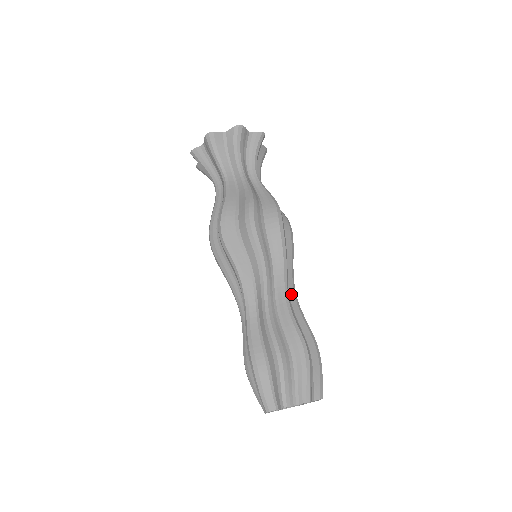
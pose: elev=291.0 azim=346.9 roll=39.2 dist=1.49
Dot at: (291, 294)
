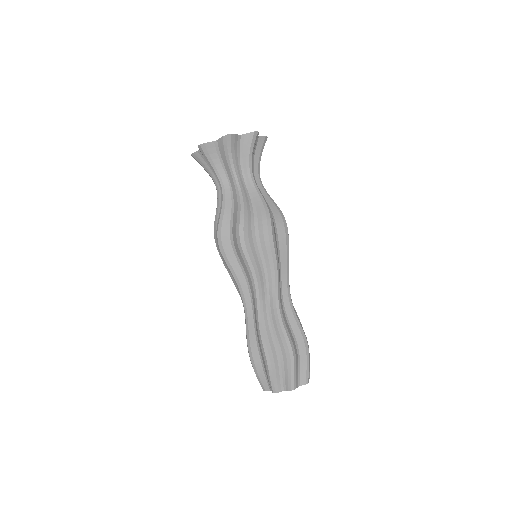
Dot at: (284, 295)
